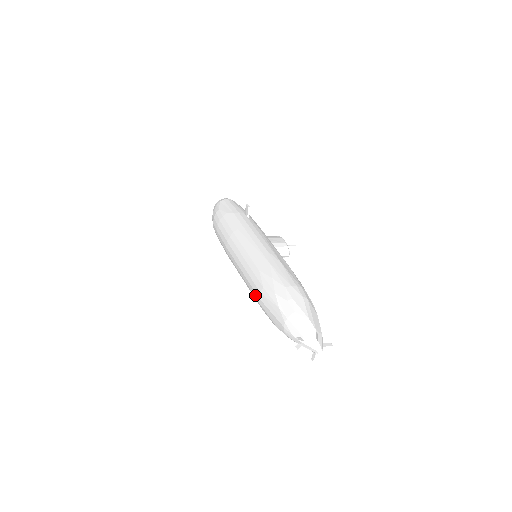
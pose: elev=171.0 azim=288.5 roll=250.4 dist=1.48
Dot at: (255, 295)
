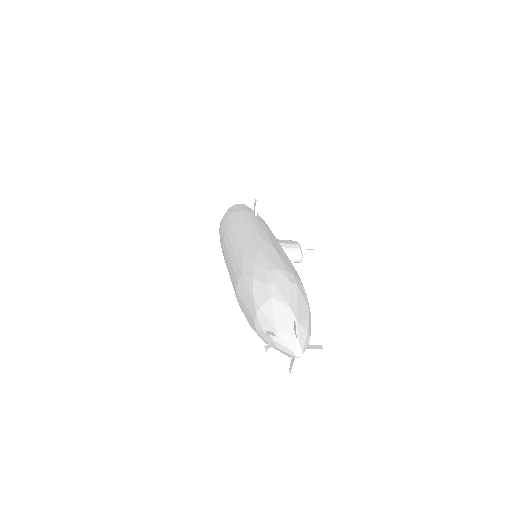
Dot at: (234, 289)
